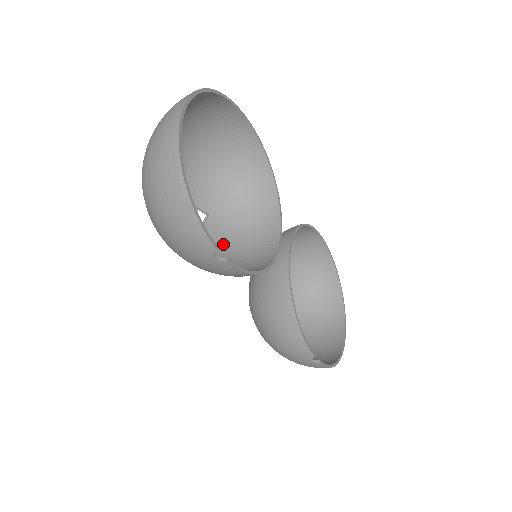
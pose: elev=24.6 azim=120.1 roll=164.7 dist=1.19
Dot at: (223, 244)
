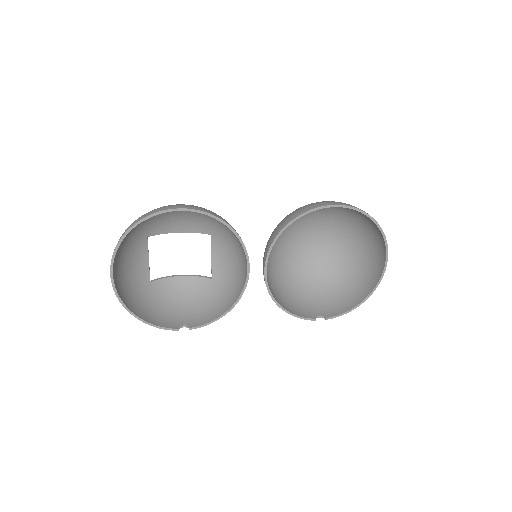
Dot at: (225, 259)
